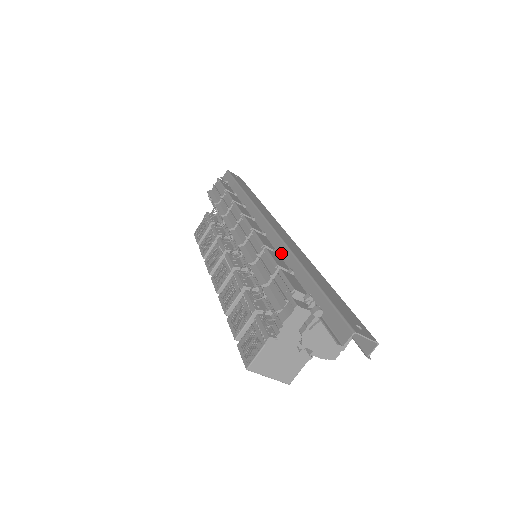
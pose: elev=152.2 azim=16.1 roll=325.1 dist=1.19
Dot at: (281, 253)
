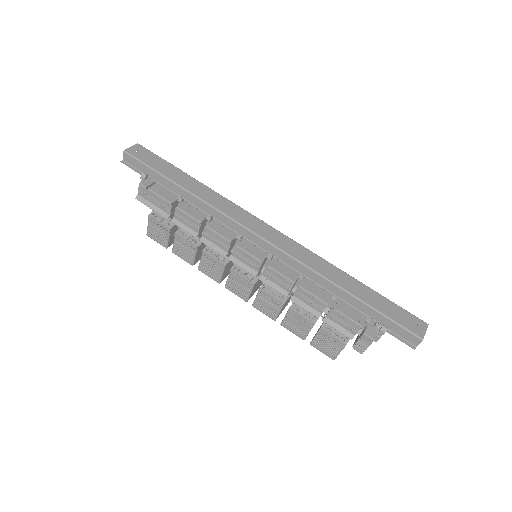
Dot at: (304, 272)
